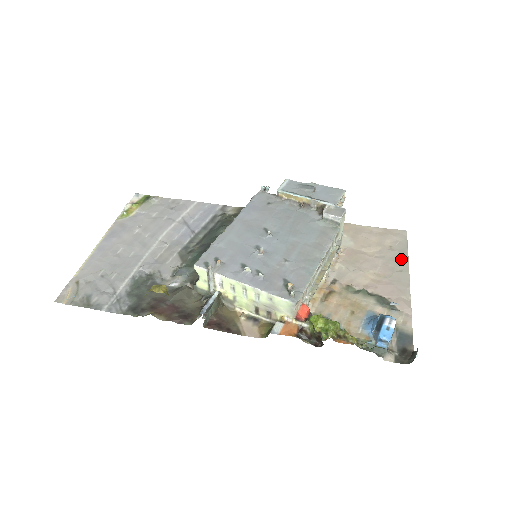
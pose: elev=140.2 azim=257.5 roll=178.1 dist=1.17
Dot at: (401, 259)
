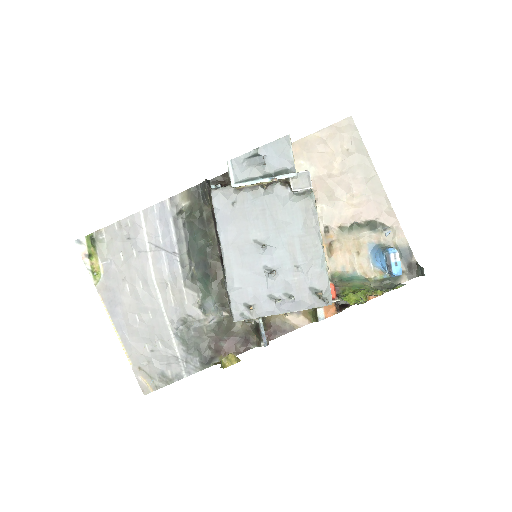
Dot at: (364, 163)
